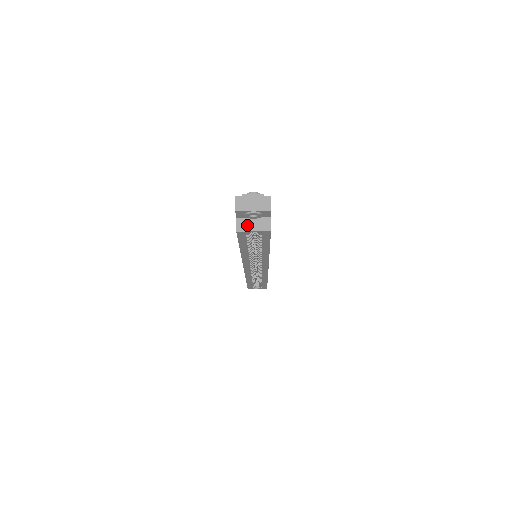
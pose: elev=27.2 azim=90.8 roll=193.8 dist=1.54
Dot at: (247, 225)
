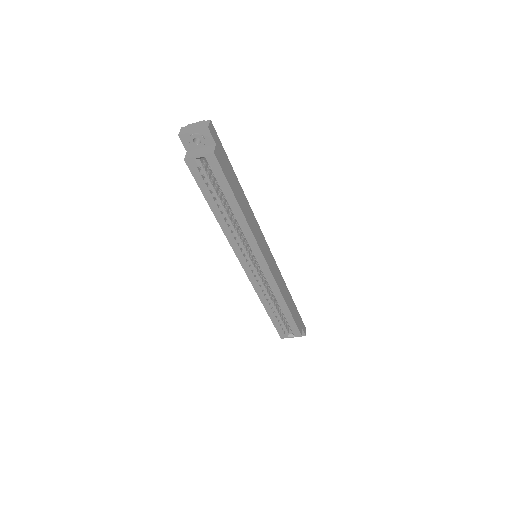
Dot at: (194, 154)
